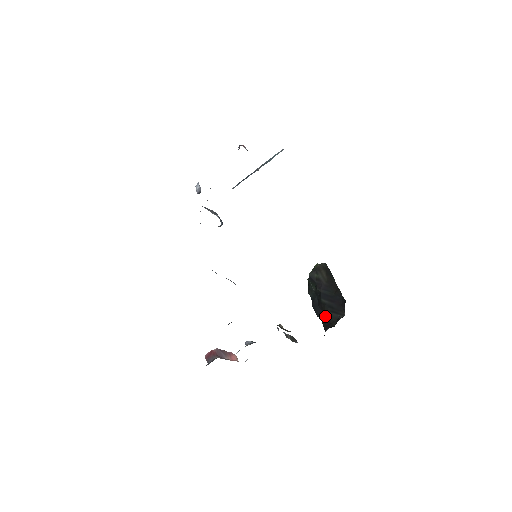
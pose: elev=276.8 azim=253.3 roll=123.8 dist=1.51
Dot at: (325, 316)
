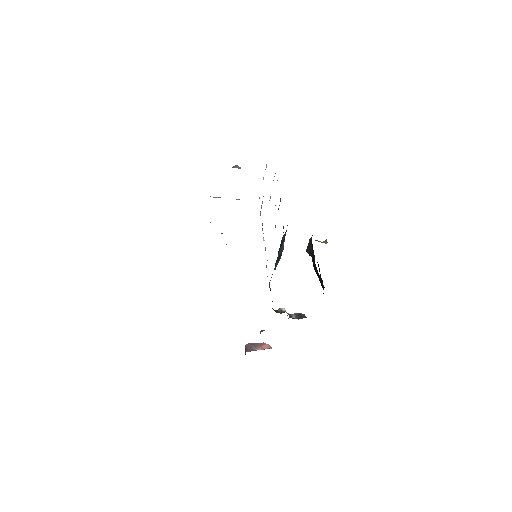
Dot at: (321, 285)
